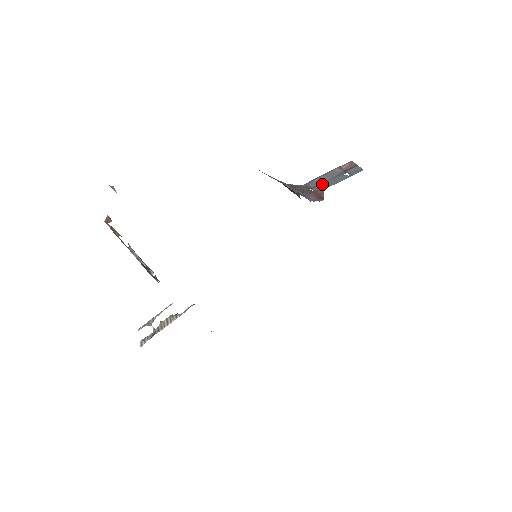
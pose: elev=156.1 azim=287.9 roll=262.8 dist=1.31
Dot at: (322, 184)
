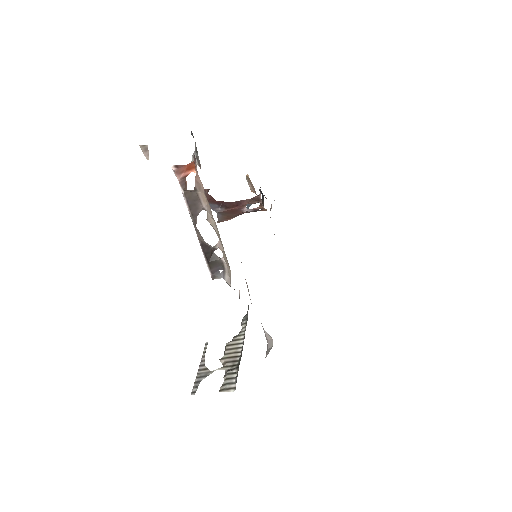
Dot at: occluded
